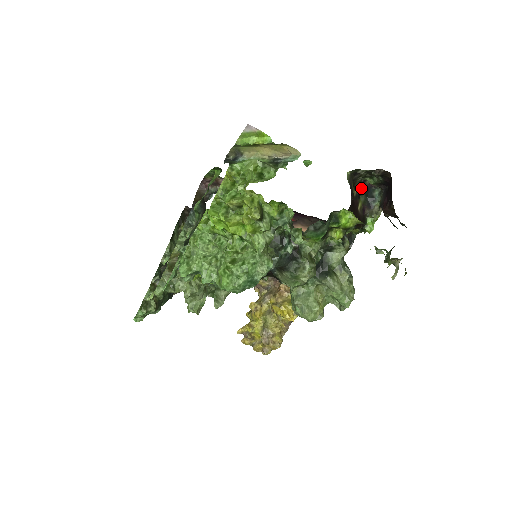
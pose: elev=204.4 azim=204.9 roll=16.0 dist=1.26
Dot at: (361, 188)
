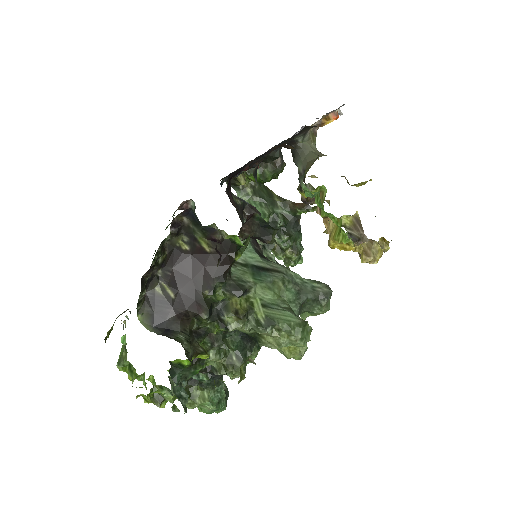
Dot at: (184, 228)
